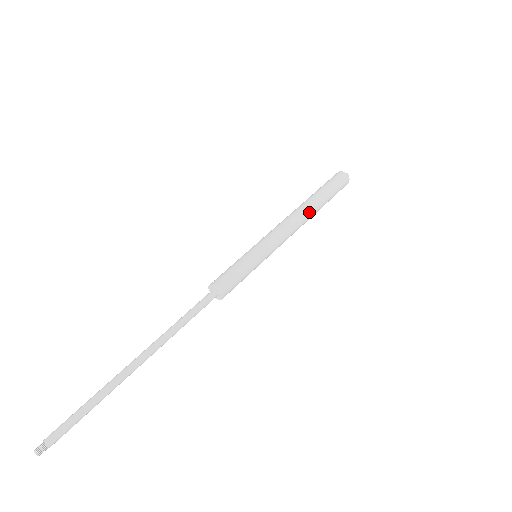
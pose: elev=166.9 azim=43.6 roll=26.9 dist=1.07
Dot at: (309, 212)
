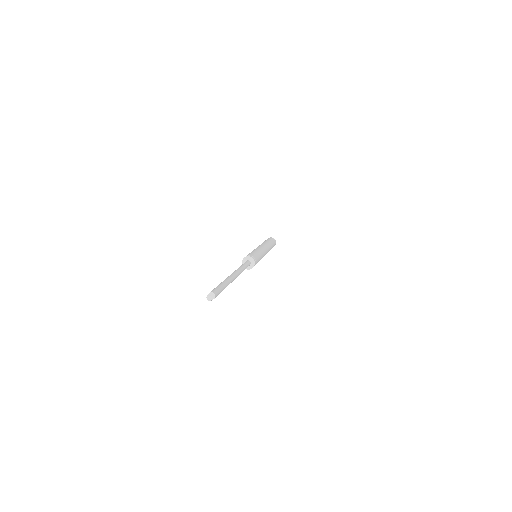
Dot at: (270, 248)
